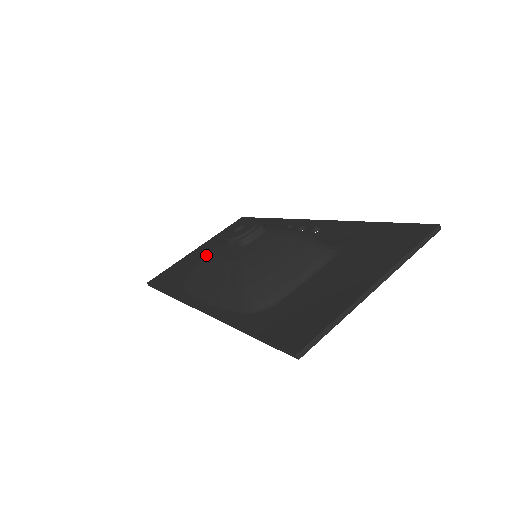
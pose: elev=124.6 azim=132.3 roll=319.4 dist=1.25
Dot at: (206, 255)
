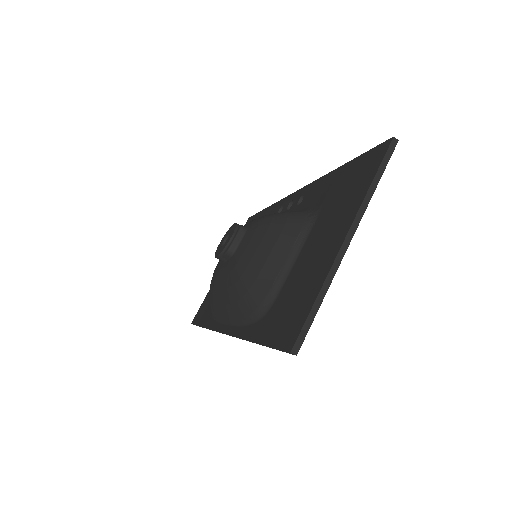
Dot at: (213, 278)
